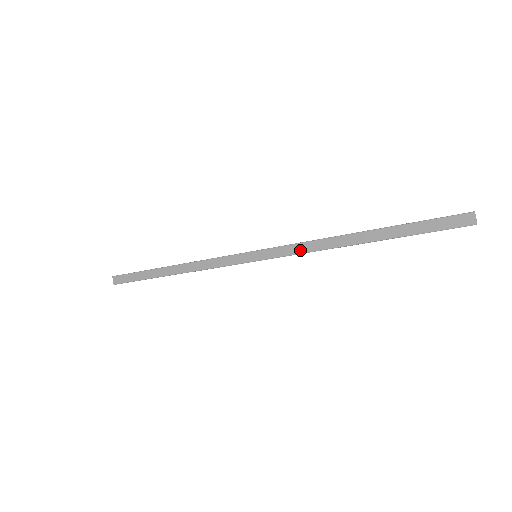
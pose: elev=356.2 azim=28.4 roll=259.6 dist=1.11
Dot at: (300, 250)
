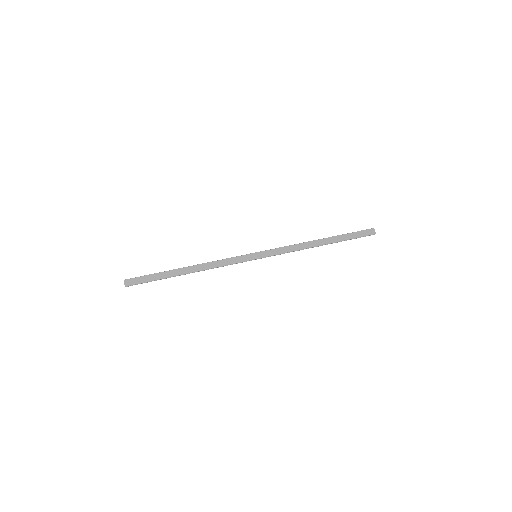
Dot at: (286, 250)
